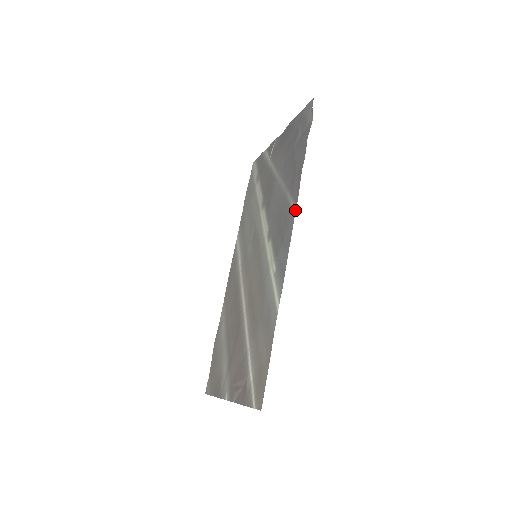
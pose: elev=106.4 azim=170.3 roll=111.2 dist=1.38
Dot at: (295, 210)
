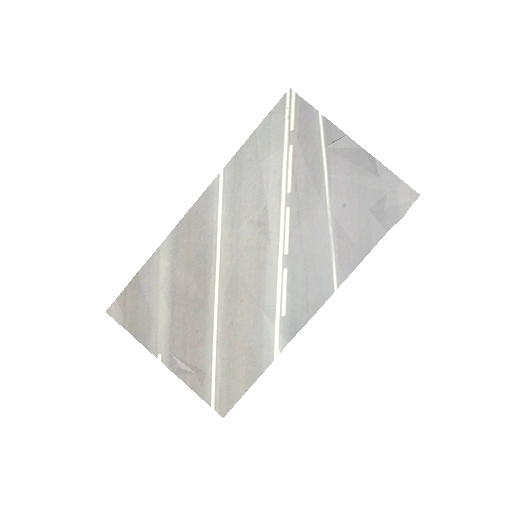
Dot at: (336, 289)
